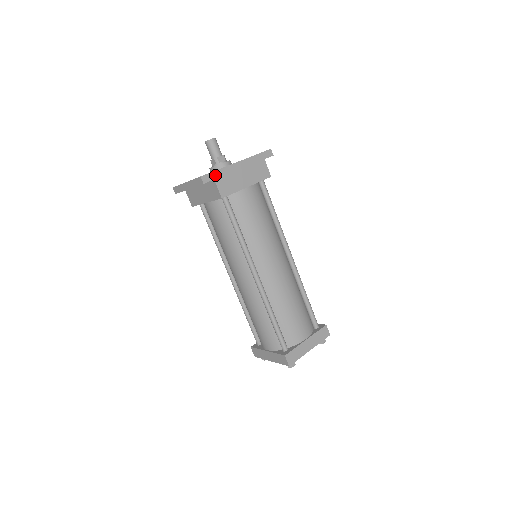
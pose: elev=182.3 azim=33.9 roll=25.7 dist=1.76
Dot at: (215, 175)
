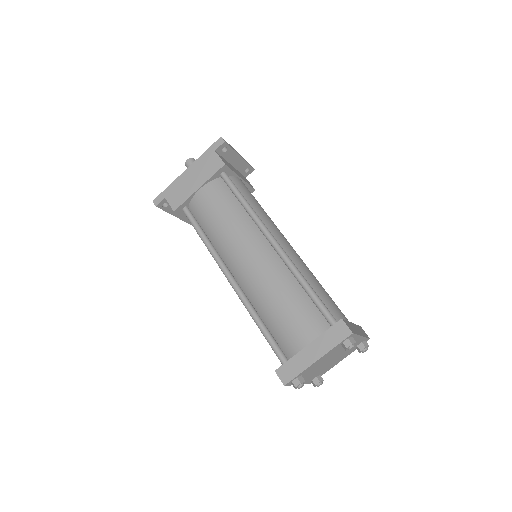
Dot at: (166, 193)
